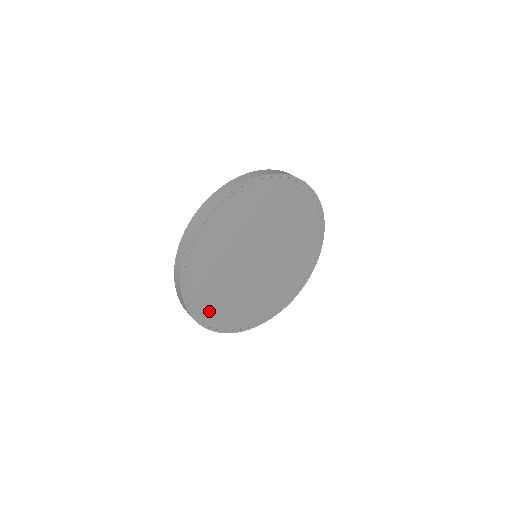
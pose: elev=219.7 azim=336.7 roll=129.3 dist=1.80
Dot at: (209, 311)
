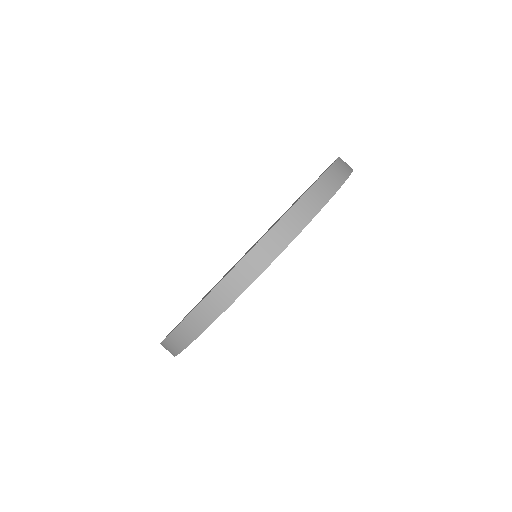
Dot at: occluded
